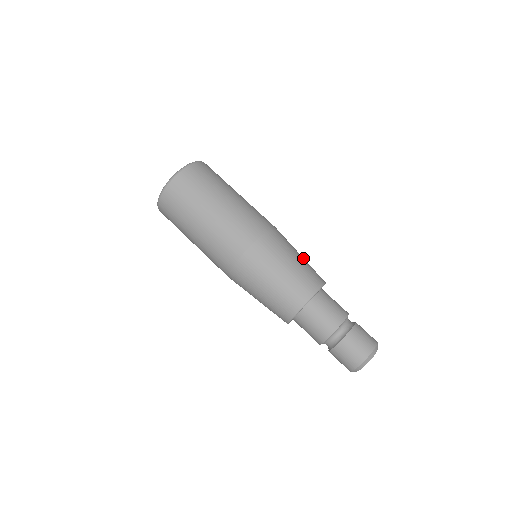
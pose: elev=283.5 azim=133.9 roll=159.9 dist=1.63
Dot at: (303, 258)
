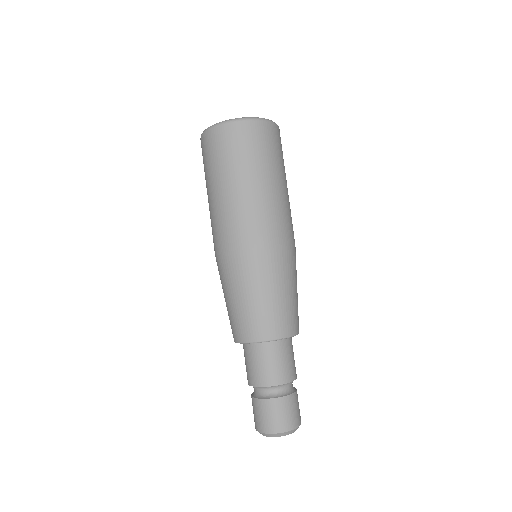
Dot at: (281, 297)
